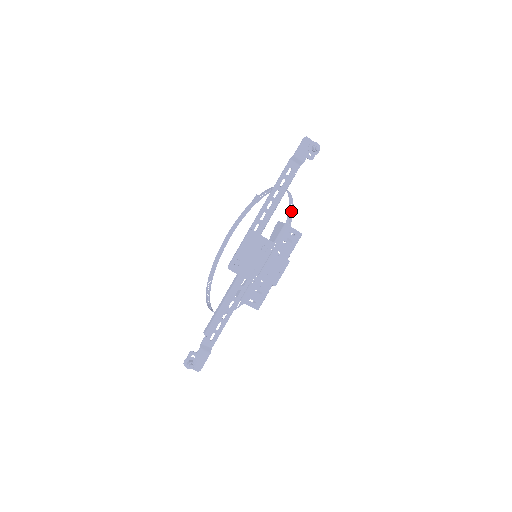
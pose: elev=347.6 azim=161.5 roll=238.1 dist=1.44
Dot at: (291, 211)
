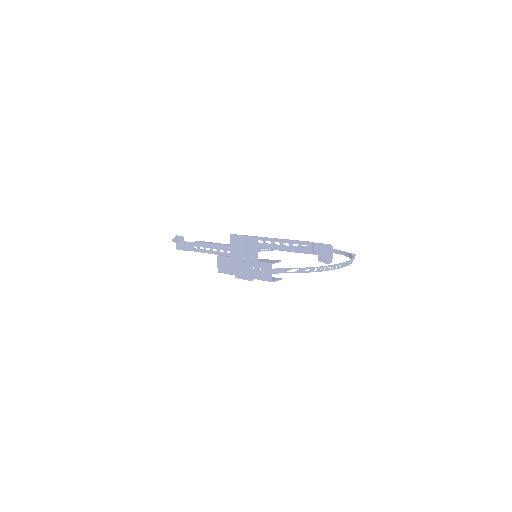
Dot at: (300, 271)
